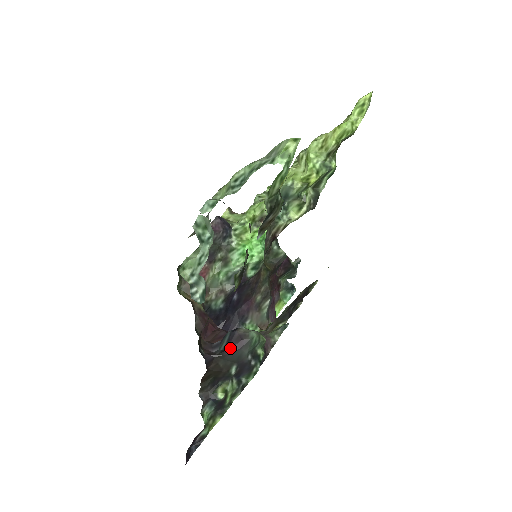
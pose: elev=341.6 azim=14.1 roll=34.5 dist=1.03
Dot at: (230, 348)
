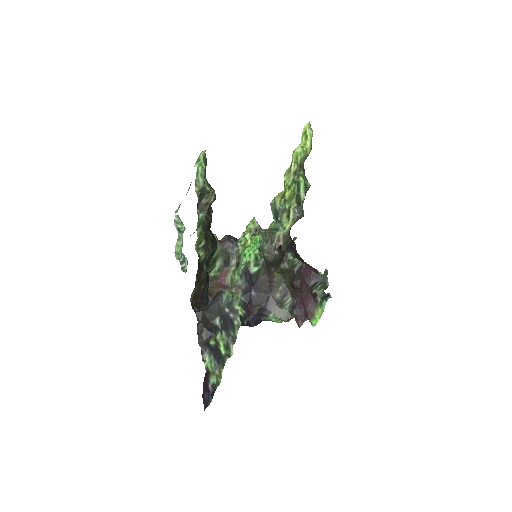
Dot at: (211, 303)
